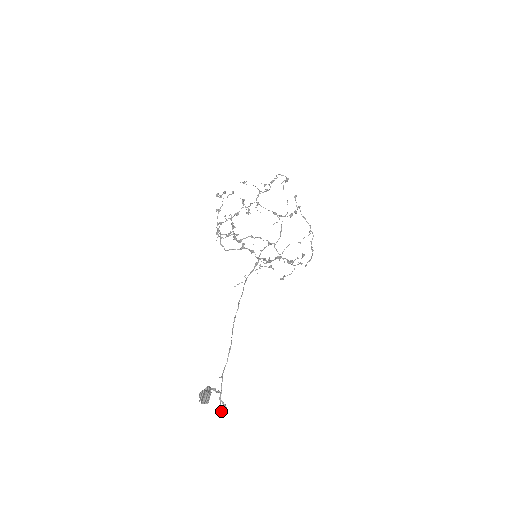
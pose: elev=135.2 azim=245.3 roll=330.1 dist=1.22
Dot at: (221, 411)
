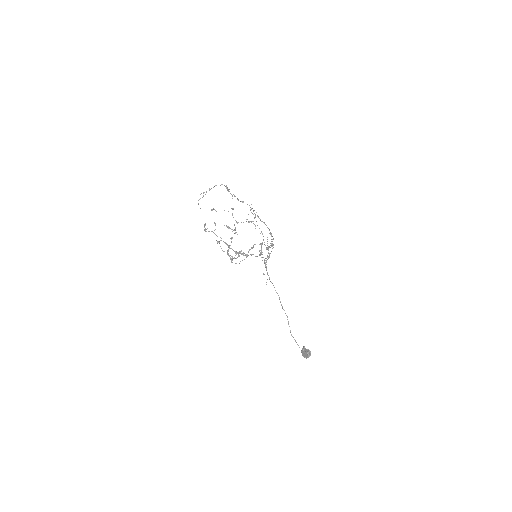
Dot at: occluded
